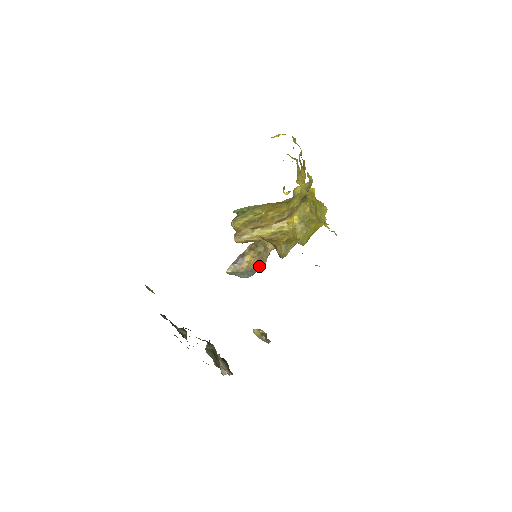
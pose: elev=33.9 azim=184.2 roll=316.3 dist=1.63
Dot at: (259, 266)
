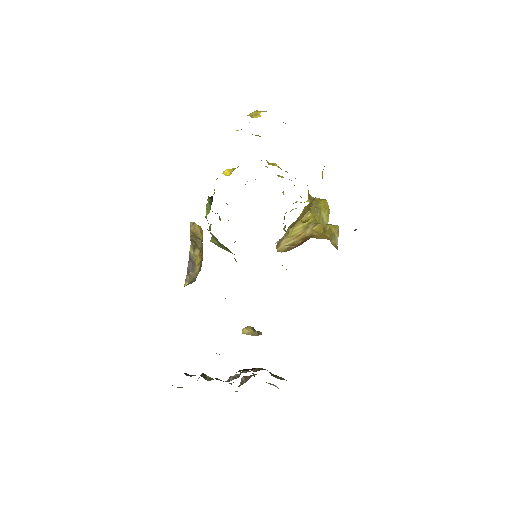
Dot at: occluded
